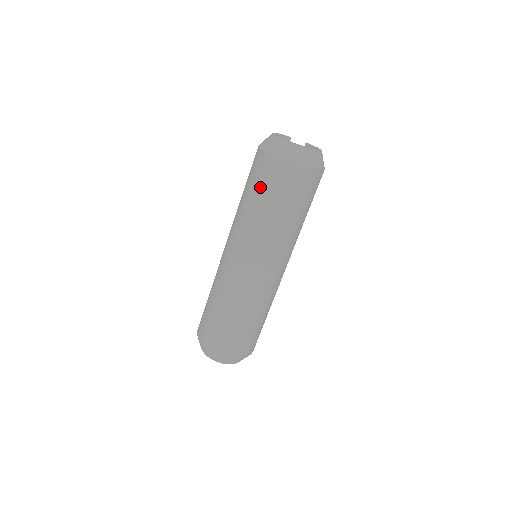
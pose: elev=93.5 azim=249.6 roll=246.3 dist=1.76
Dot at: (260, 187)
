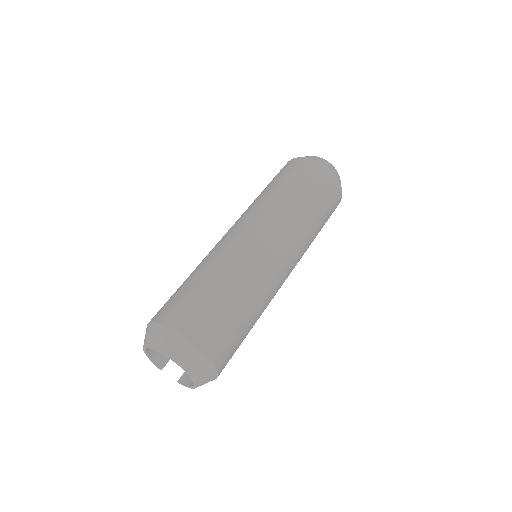
Dot at: (288, 176)
